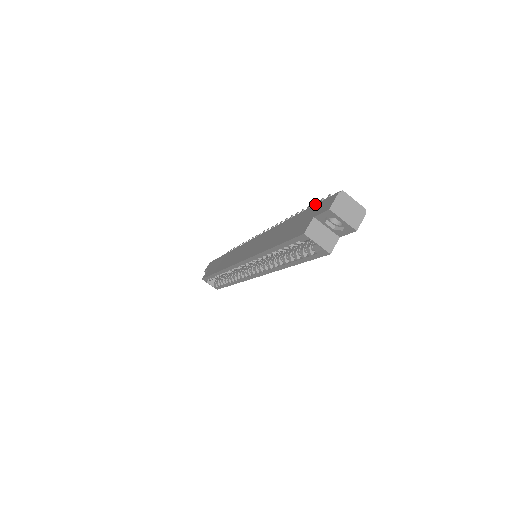
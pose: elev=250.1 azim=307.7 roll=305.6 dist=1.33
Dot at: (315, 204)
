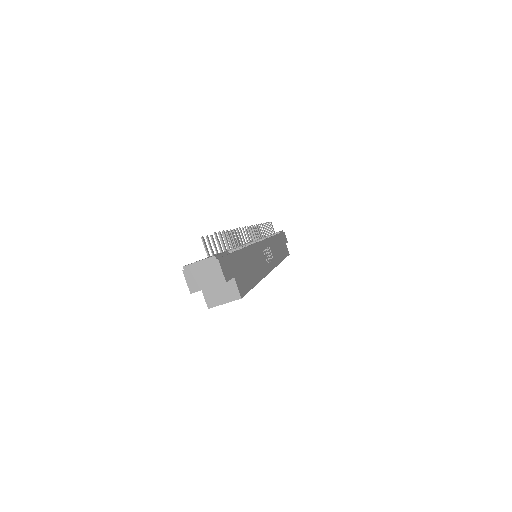
Dot at: occluded
